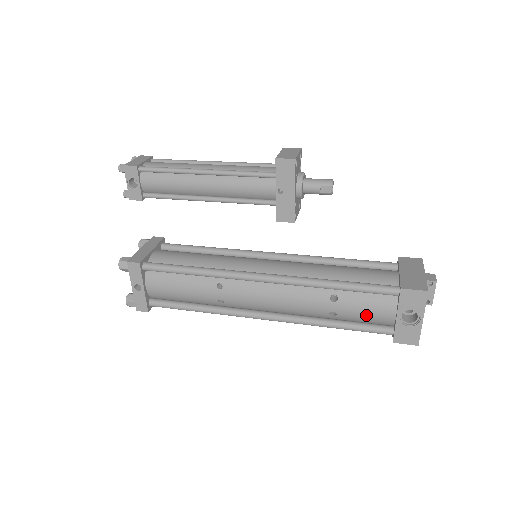
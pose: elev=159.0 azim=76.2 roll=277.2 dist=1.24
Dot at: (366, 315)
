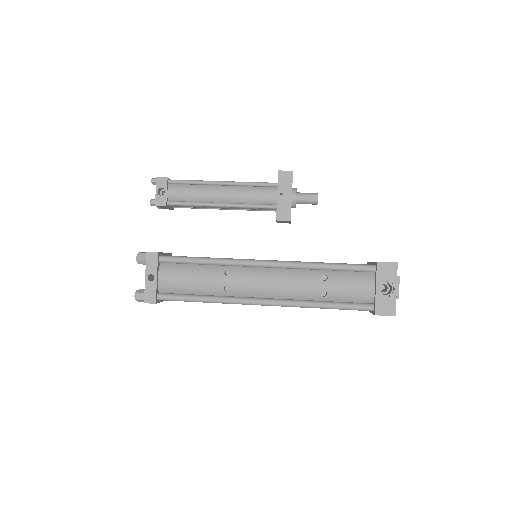
Dot at: (351, 291)
